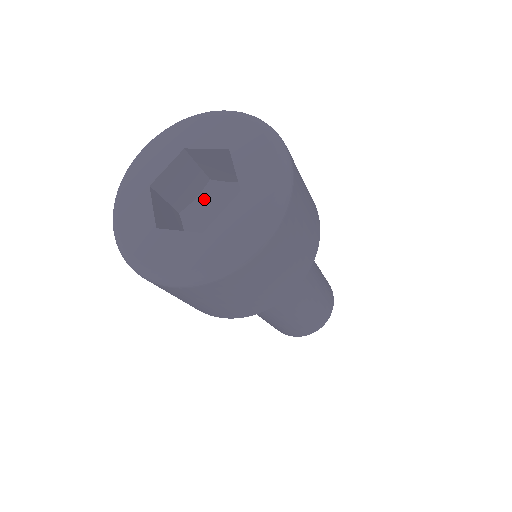
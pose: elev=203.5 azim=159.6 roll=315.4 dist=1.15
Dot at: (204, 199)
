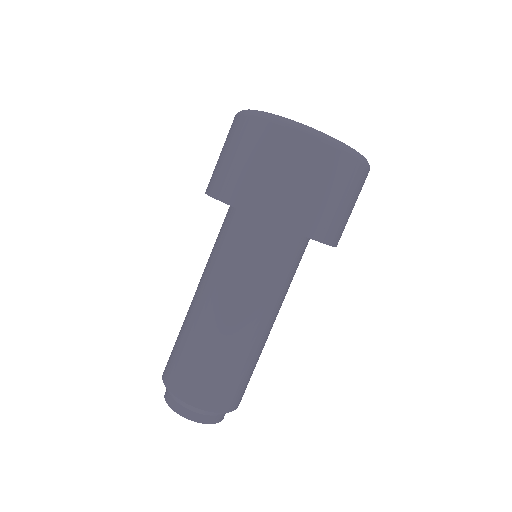
Dot at: occluded
